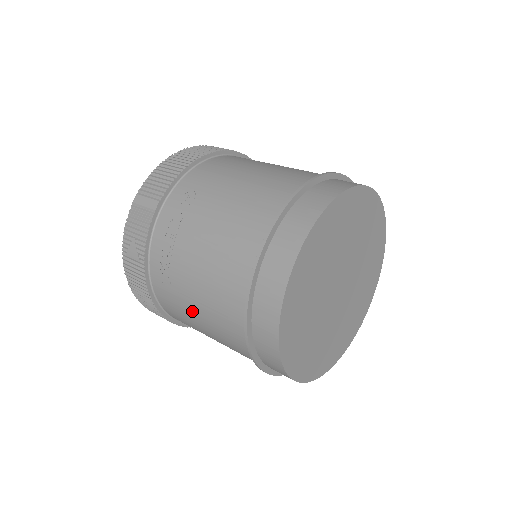
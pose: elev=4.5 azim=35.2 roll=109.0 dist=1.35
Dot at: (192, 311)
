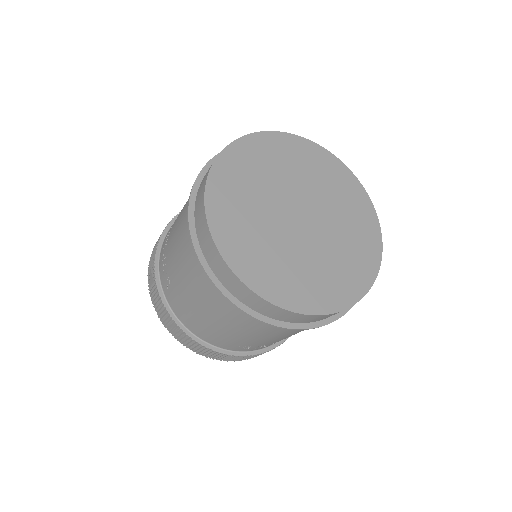
Dot at: (184, 292)
